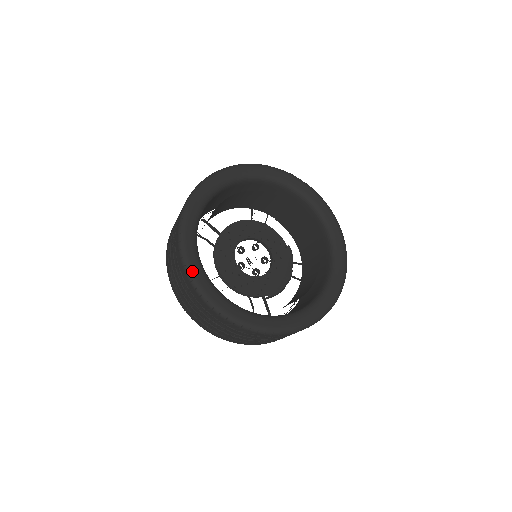
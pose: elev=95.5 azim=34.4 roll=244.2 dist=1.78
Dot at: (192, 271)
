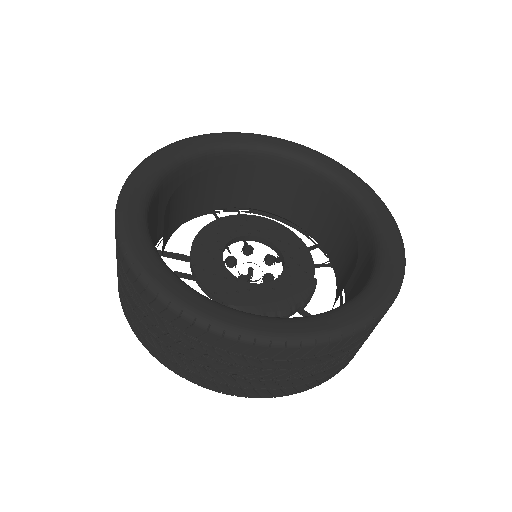
Dot at: (138, 171)
